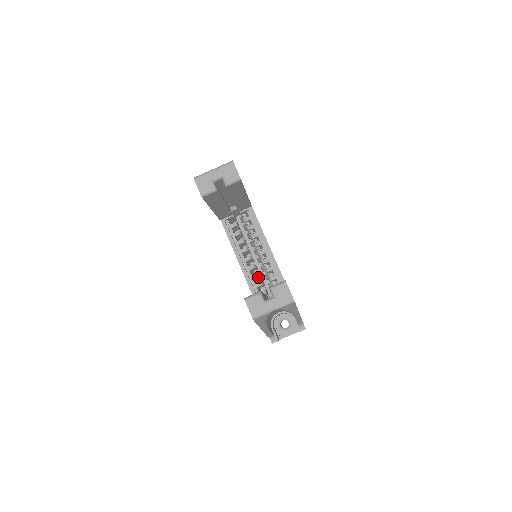
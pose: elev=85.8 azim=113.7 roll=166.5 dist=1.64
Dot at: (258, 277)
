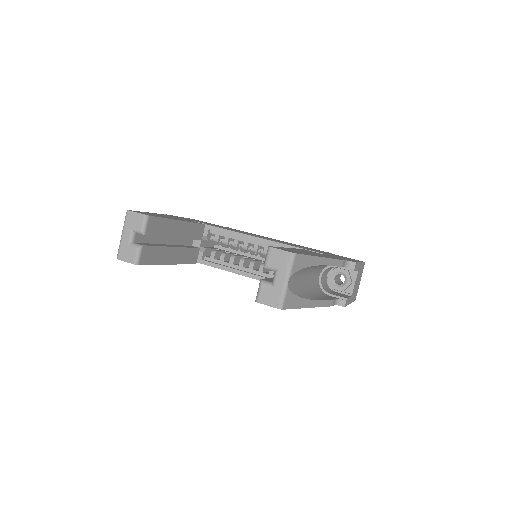
Dot at: occluded
